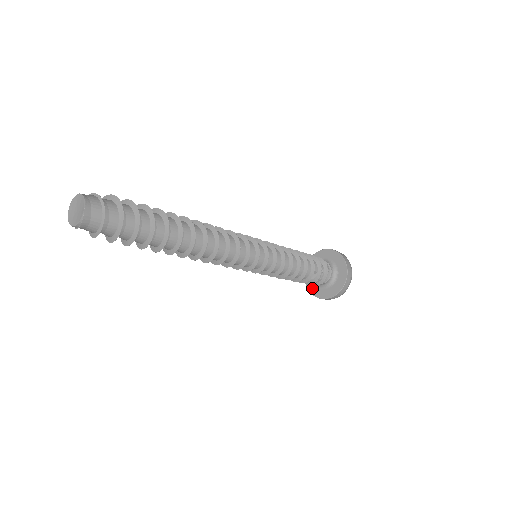
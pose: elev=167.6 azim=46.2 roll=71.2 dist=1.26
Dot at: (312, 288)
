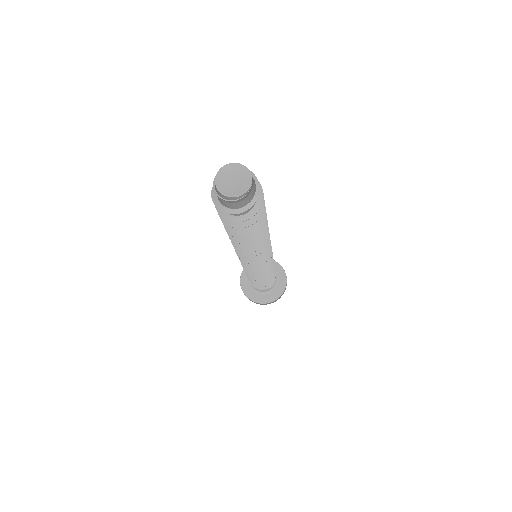
Dot at: (253, 296)
